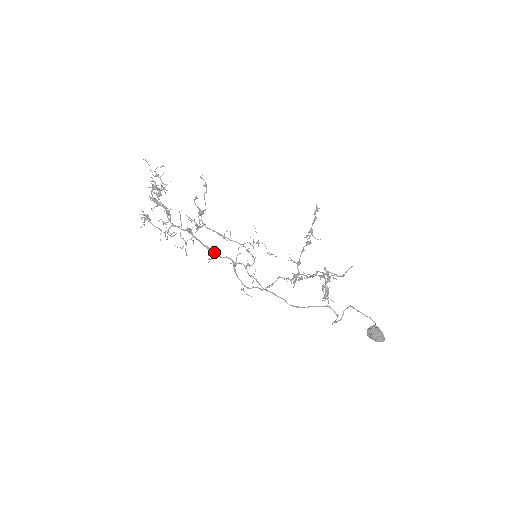
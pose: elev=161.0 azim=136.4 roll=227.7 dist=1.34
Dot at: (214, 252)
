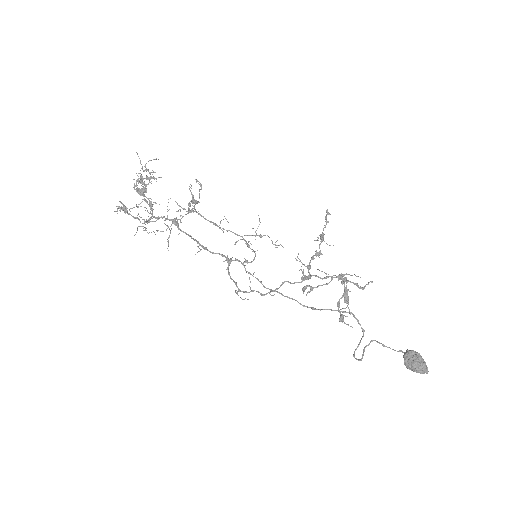
Dot at: (204, 247)
